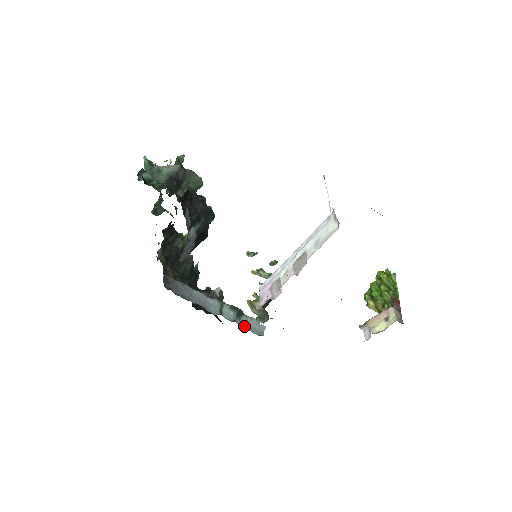
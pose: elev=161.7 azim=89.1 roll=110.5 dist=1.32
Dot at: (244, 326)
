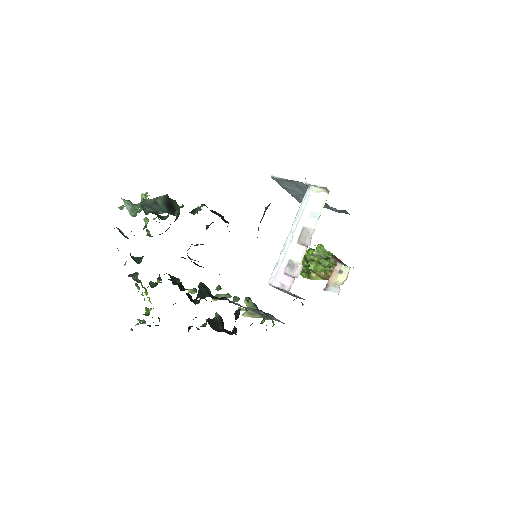
Dot at: (275, 320)
